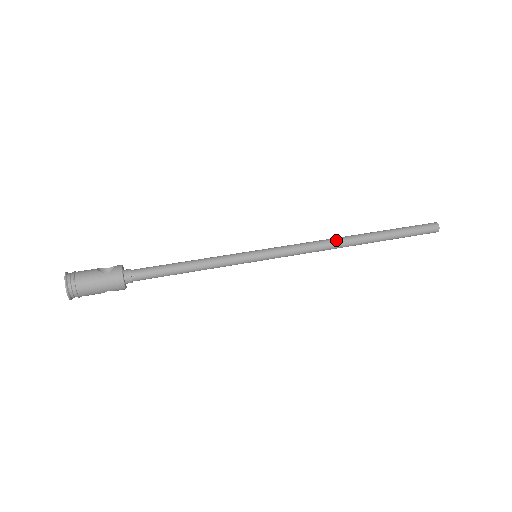
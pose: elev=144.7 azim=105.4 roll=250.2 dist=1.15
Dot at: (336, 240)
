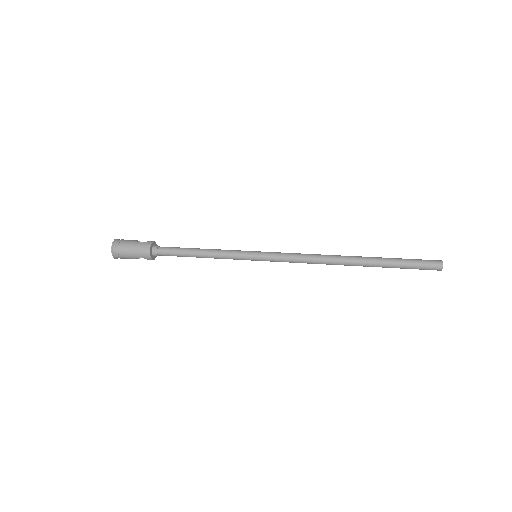
Dot at: (329, 256)
